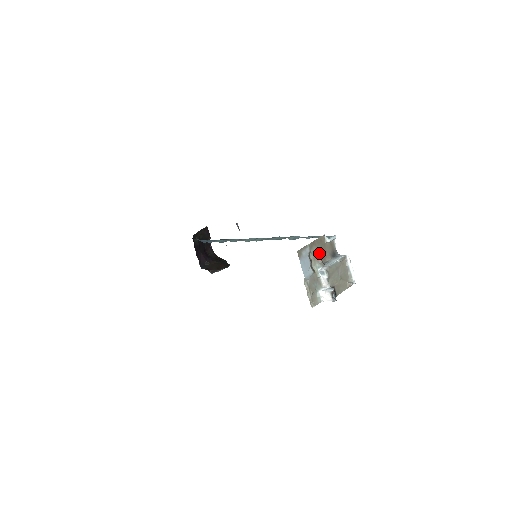
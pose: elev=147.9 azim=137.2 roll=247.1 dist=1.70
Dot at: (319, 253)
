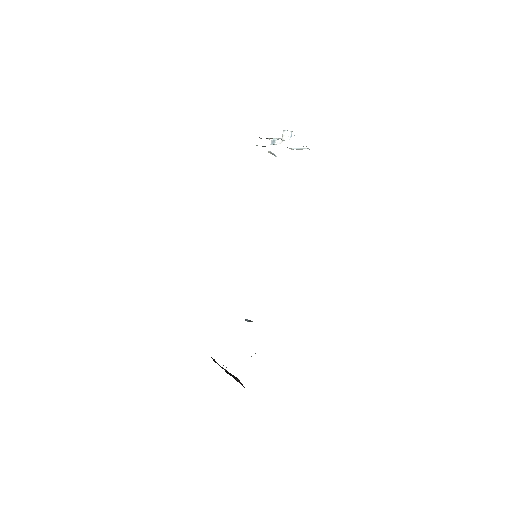
Dot at: occluded
